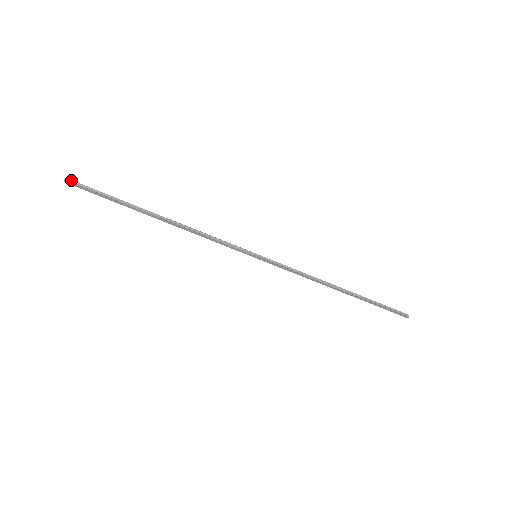
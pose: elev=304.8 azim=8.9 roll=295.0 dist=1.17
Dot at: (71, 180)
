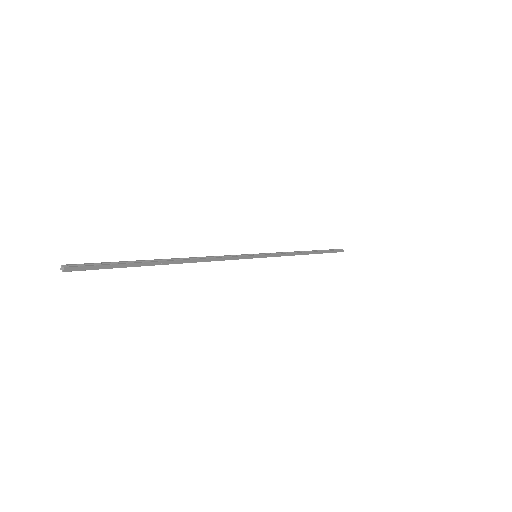
Dot at: (70, 264)
